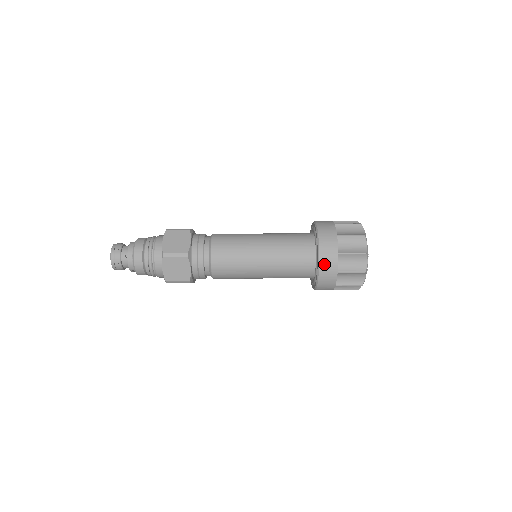
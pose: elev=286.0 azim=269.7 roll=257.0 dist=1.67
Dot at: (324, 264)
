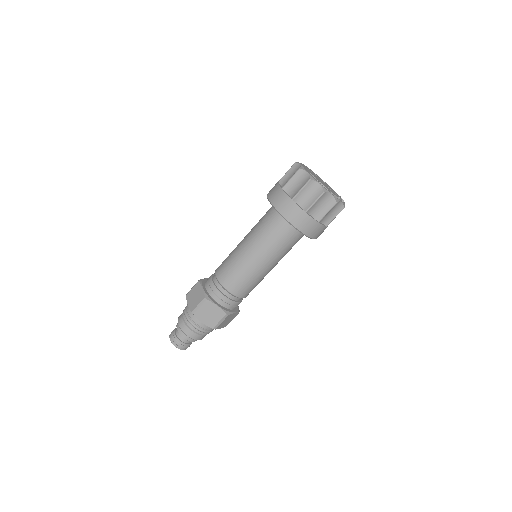
Dot at: (315, 235)
